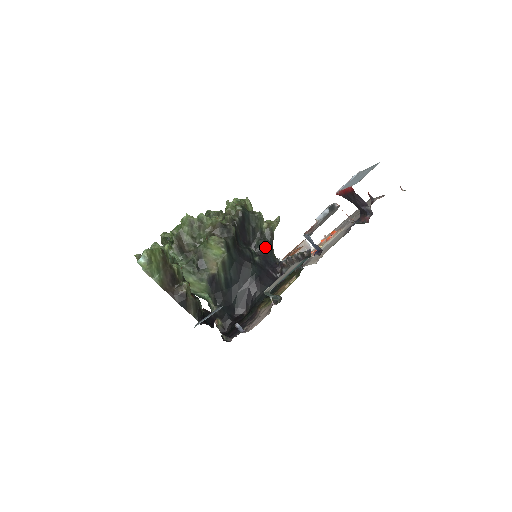
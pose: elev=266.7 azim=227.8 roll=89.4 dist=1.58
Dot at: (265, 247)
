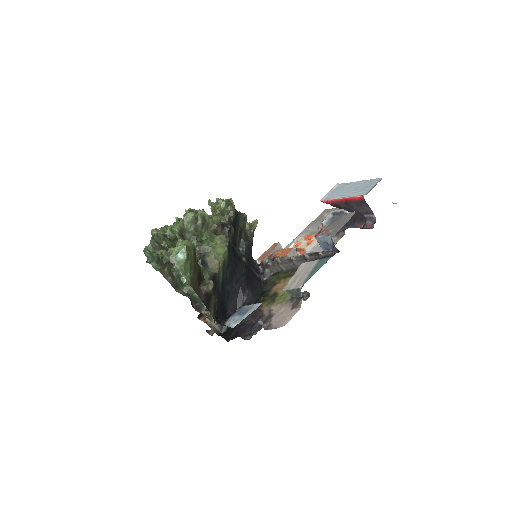
Dot at: (249, 248)
